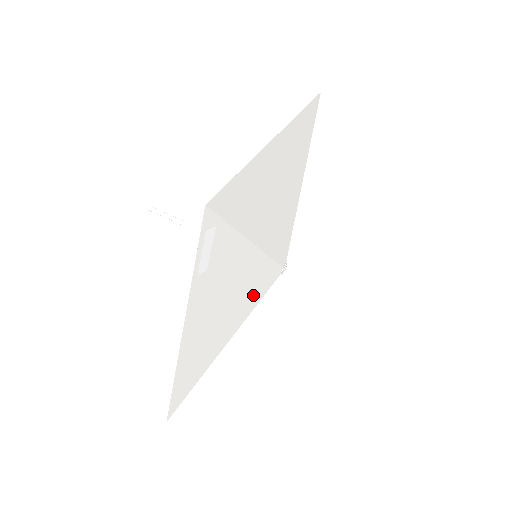
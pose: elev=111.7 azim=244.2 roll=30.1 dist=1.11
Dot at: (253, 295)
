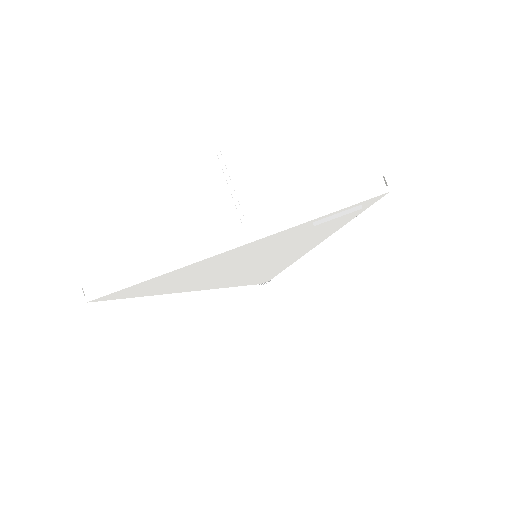
Dot at: (248, 277)
